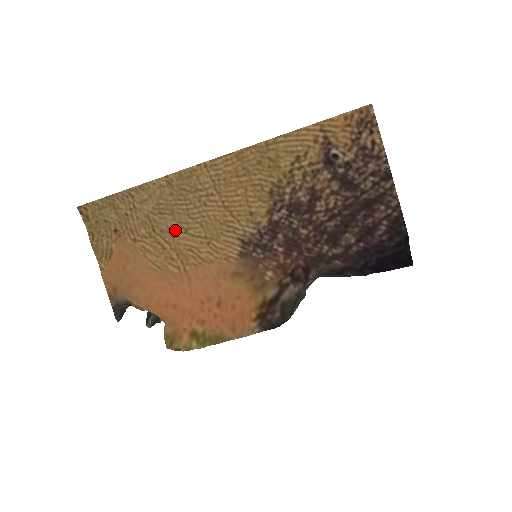
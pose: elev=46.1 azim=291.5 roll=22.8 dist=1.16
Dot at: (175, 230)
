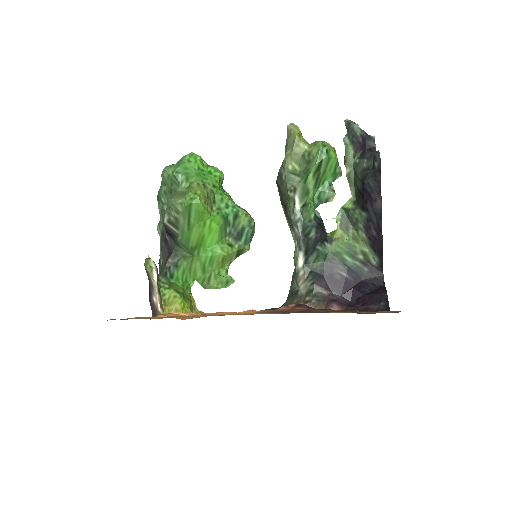
Dot at: (205, 315)
